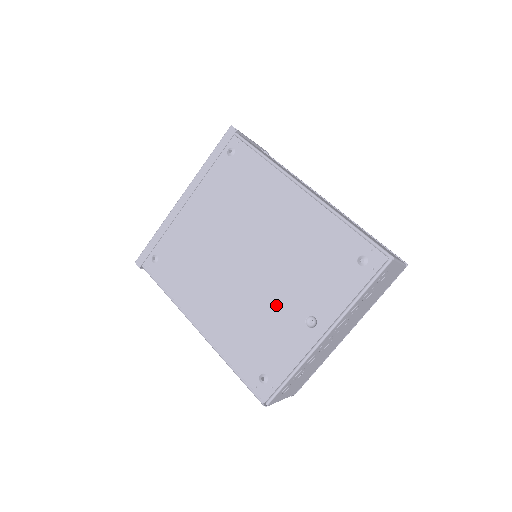
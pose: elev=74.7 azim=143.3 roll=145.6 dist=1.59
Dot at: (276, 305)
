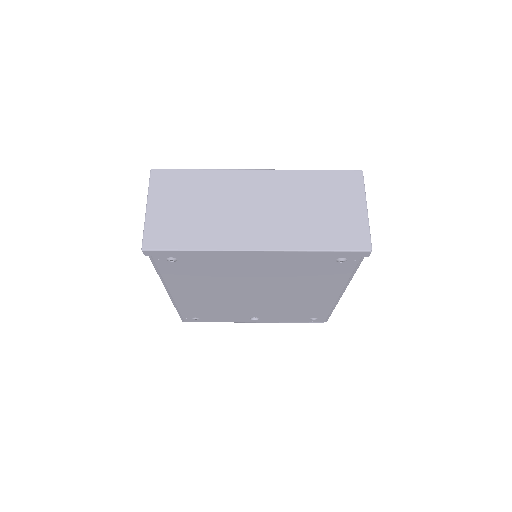
Dot at: (245, 310)
